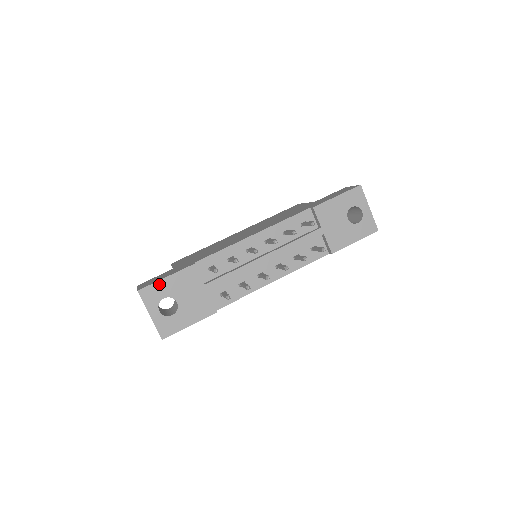
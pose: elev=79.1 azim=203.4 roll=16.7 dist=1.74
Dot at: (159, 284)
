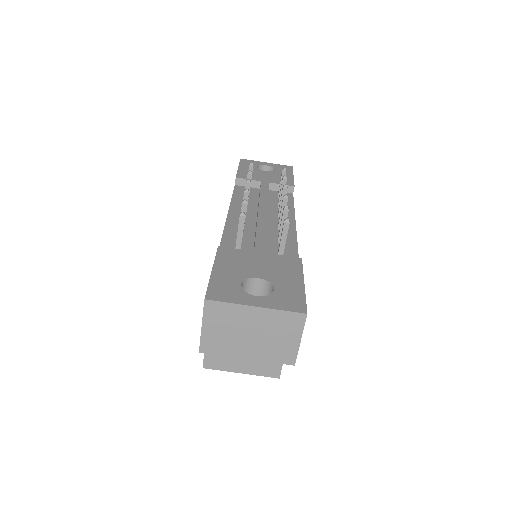
Dot at: (215, 279)
